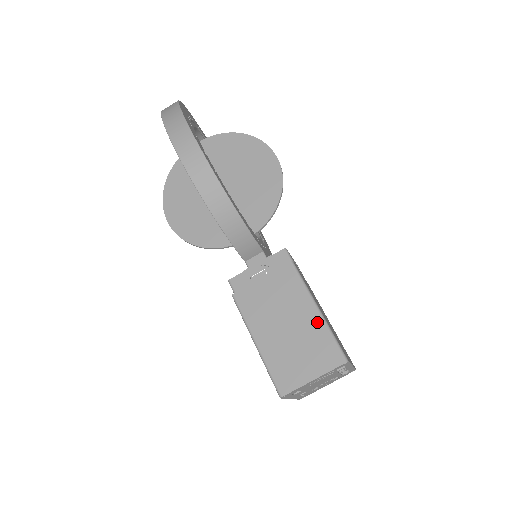
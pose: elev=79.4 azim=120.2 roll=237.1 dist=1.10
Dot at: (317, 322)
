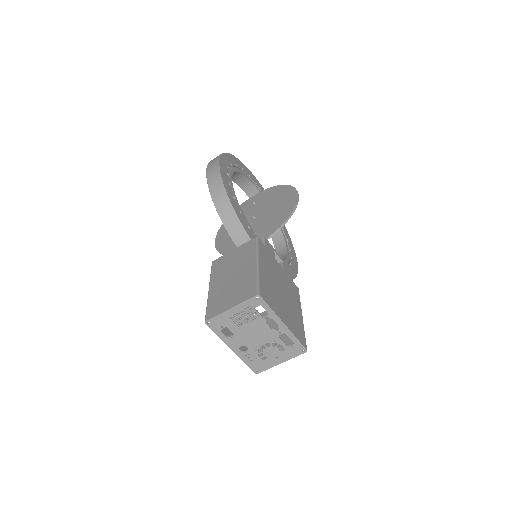
Dot at: (252, 271)
